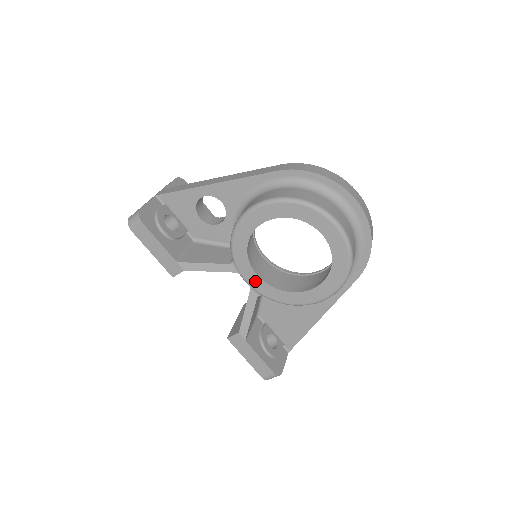
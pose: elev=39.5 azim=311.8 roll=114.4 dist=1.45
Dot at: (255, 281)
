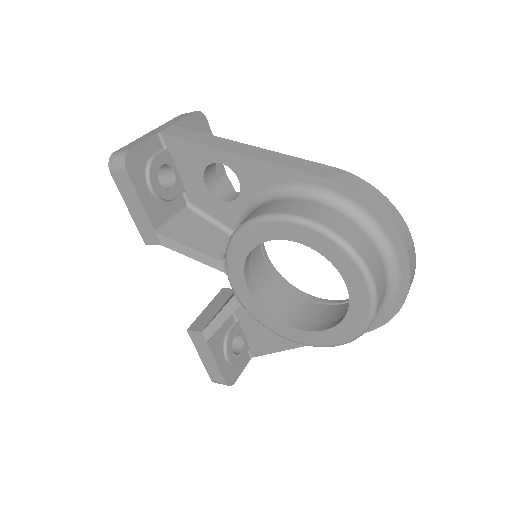
Dot at: (242, 291)
